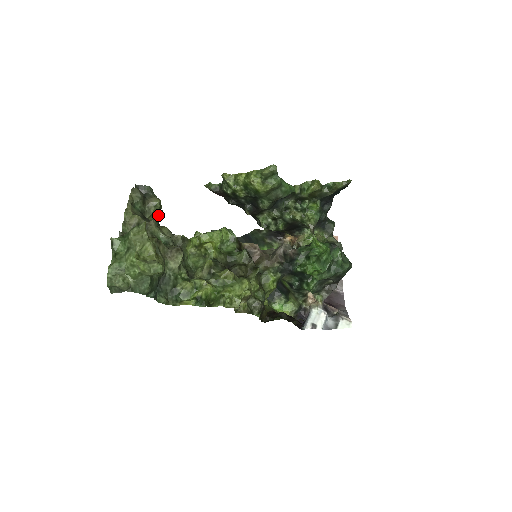
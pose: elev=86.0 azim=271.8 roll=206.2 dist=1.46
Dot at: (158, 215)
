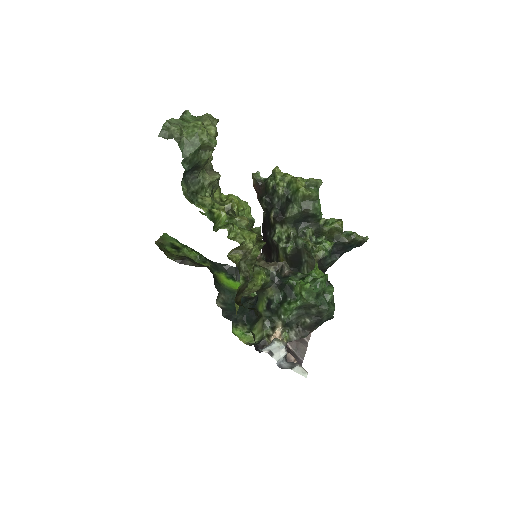
Dot at: occluded
